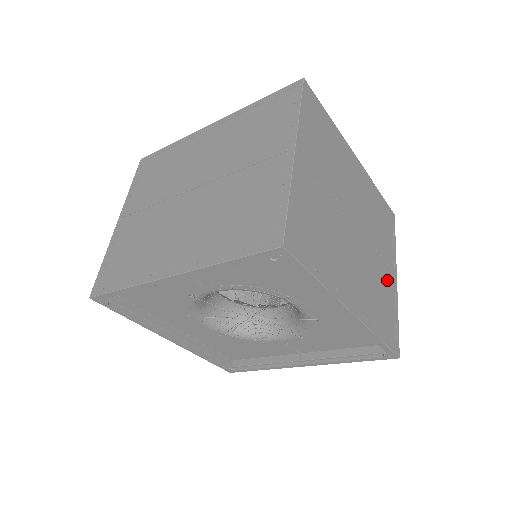
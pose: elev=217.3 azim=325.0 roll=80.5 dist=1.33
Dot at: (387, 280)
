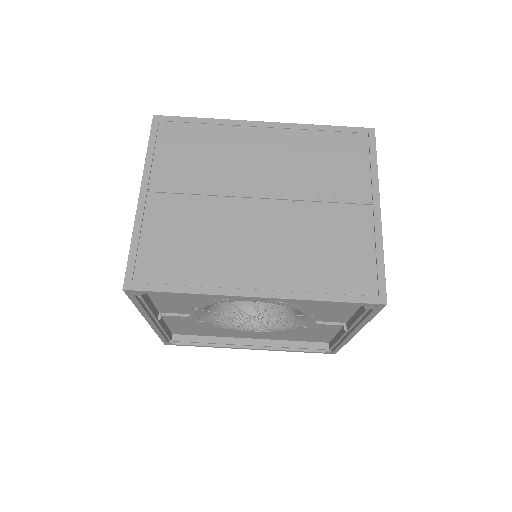
Dot at: (350, 222)
